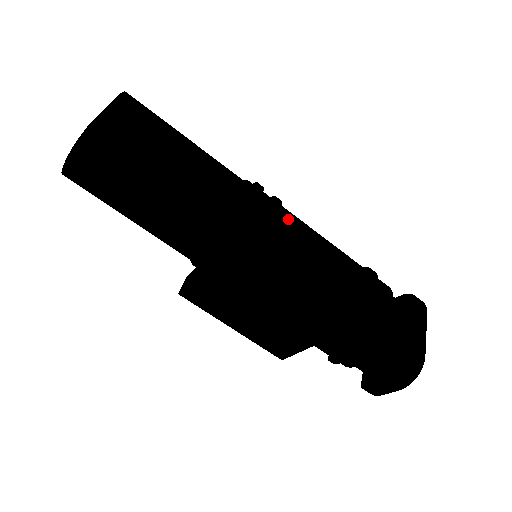
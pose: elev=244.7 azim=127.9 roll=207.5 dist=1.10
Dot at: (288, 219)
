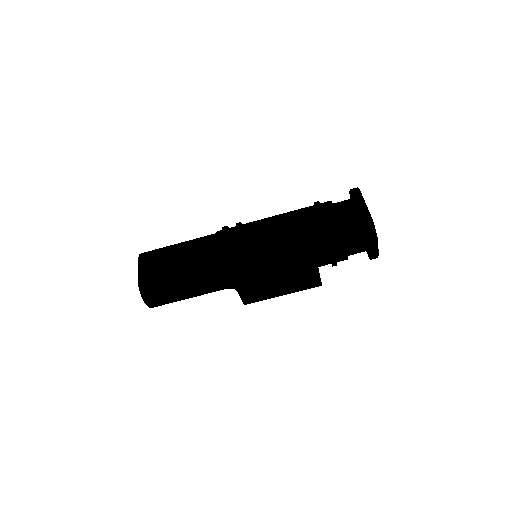
Dot at: (247, 229)
